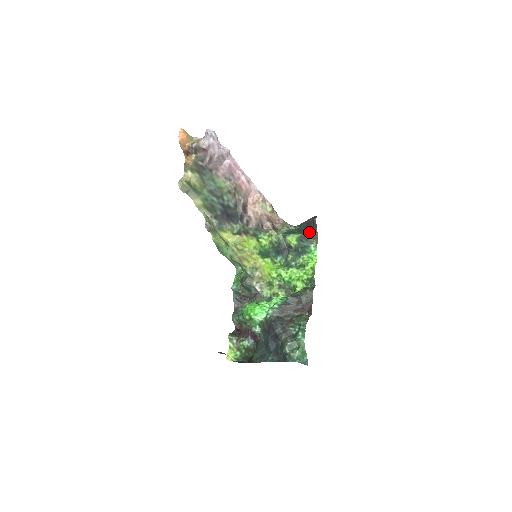
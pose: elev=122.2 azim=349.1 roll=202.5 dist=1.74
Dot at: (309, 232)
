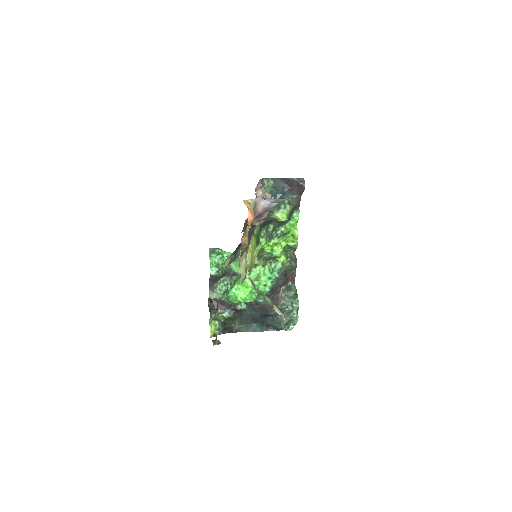
Dot at: (295, 200)
